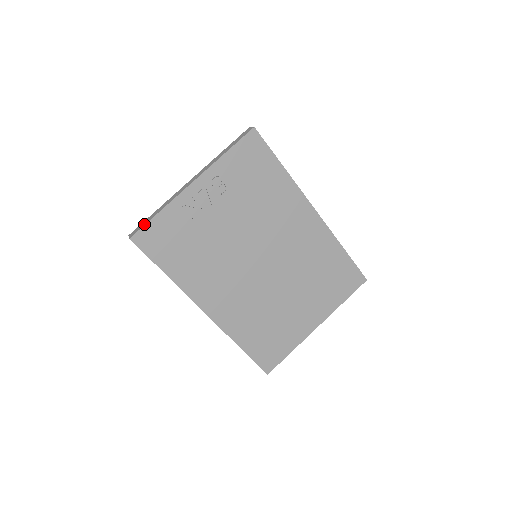
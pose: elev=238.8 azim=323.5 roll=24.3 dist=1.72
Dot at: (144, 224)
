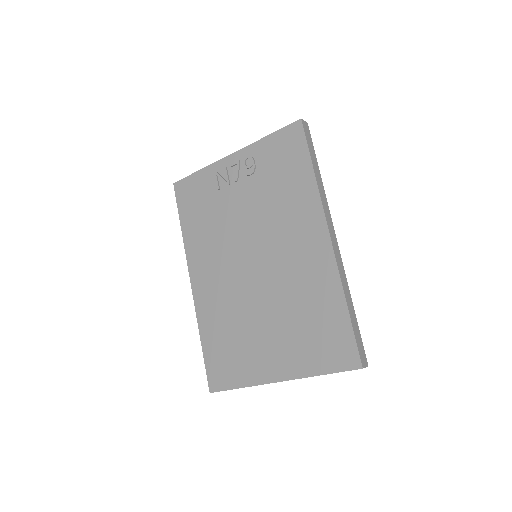
Dot at: (187, 177)
